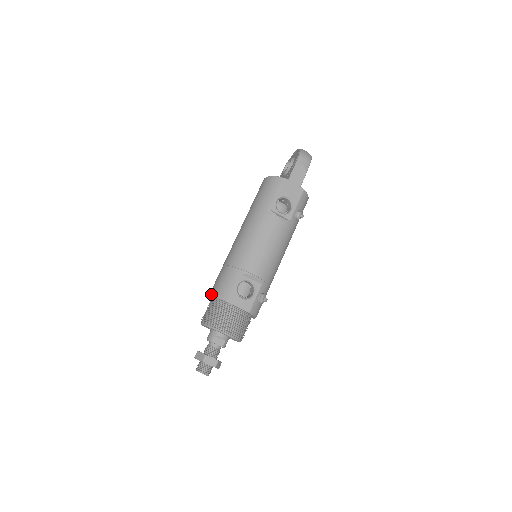
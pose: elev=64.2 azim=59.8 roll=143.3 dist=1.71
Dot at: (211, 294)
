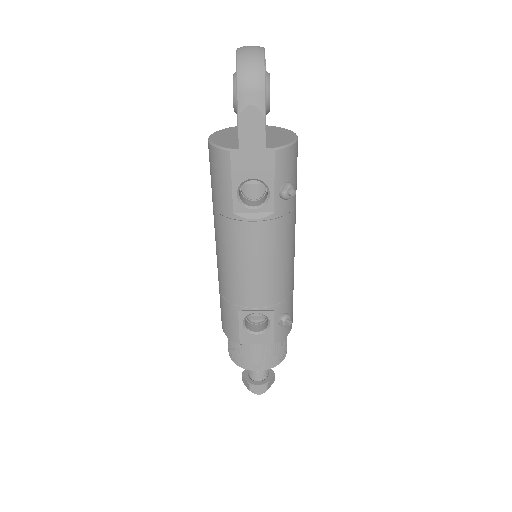
Dot at: occluded
